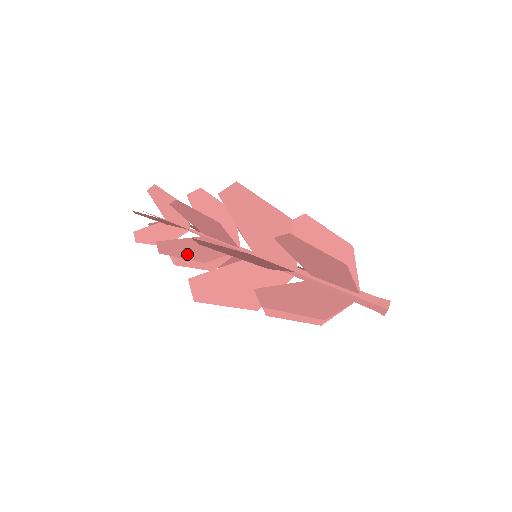
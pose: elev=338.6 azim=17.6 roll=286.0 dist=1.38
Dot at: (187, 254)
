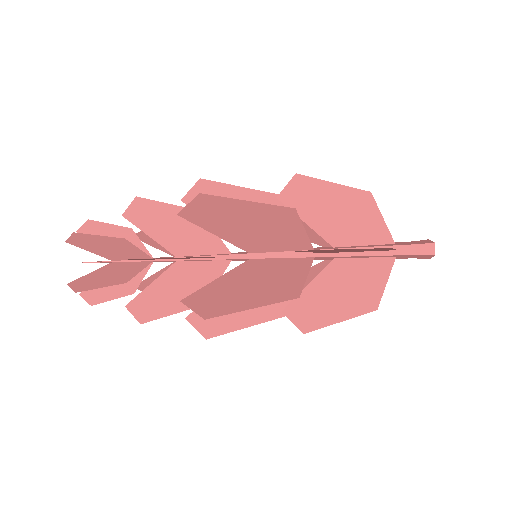
Dot at: (175, 304)
